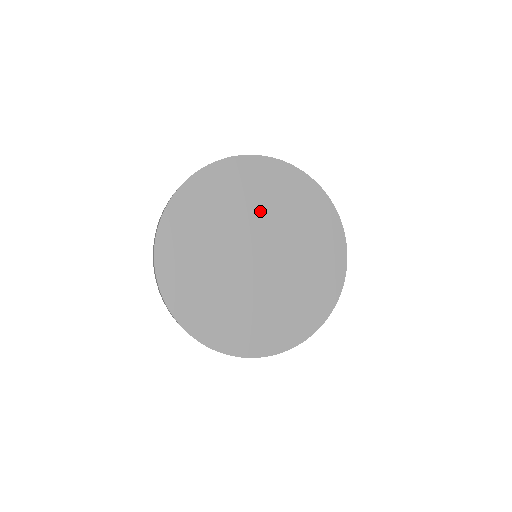
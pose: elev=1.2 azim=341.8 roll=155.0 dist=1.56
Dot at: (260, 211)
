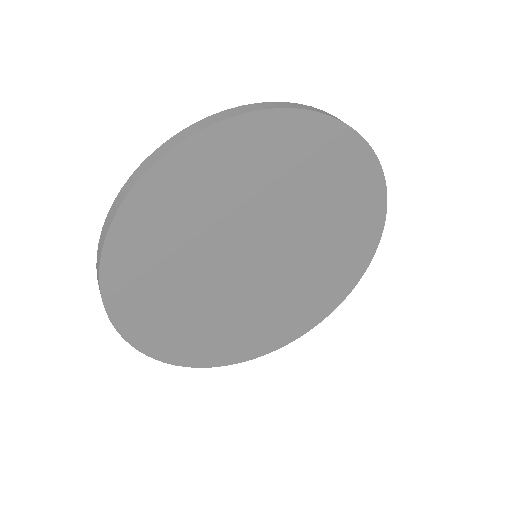
Dot at: (276, 200)
